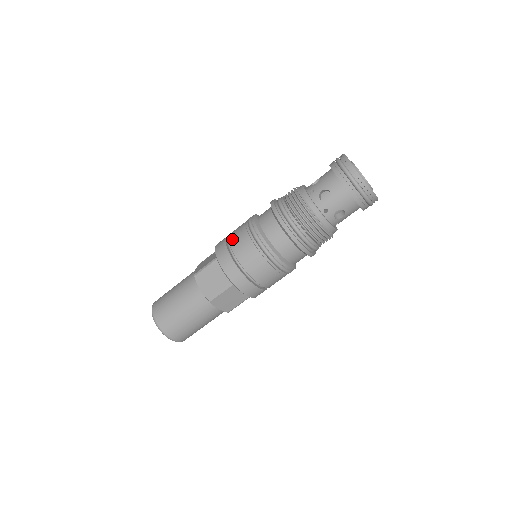
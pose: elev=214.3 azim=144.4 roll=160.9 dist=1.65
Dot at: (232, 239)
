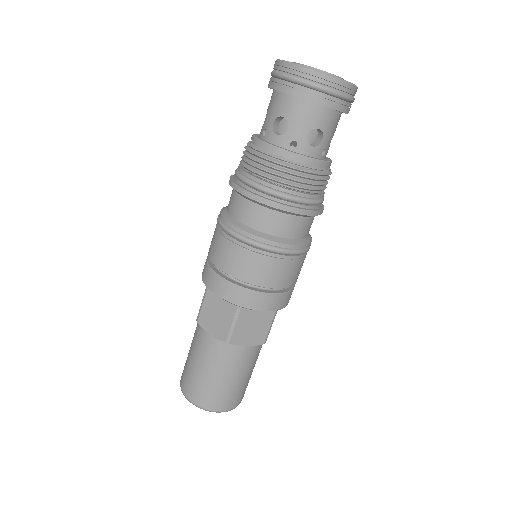
Dot at: (244, 275)
